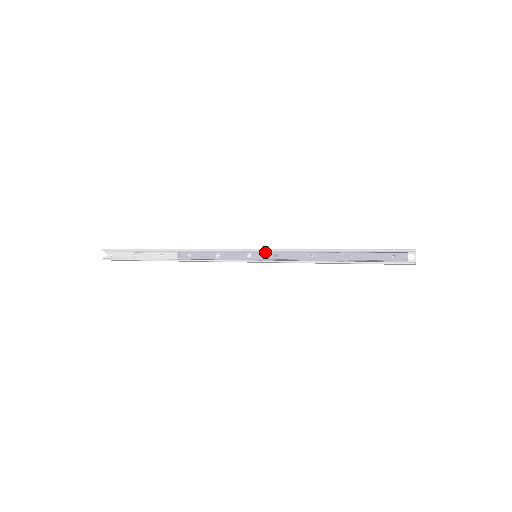
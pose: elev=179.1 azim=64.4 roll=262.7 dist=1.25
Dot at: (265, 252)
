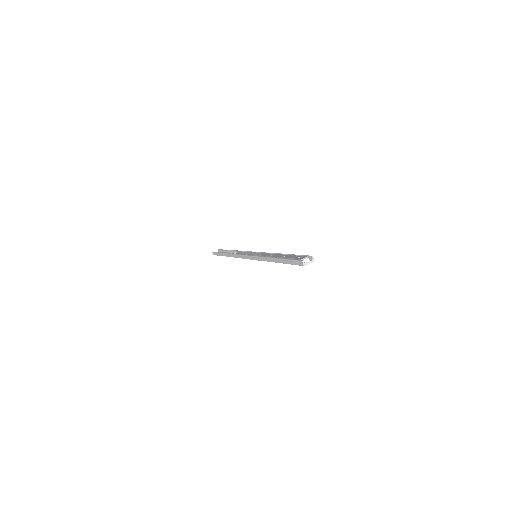
Dot at: (260, 253)
